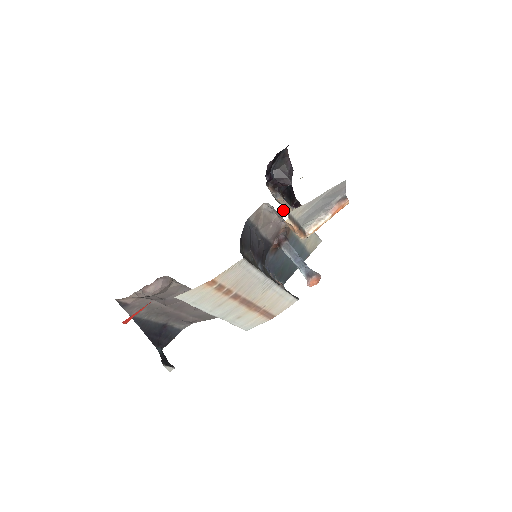
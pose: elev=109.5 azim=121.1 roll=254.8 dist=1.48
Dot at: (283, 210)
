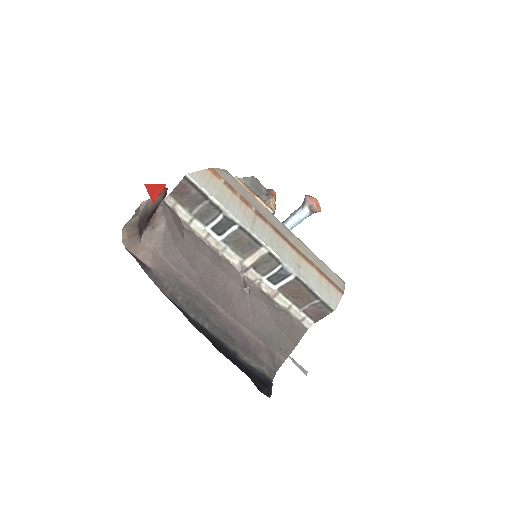
Dot at: occluded
